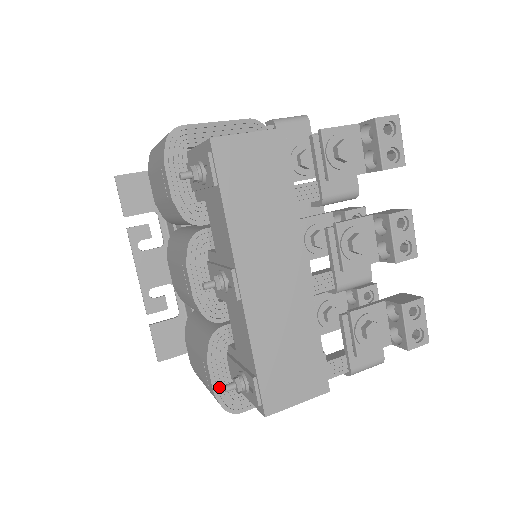
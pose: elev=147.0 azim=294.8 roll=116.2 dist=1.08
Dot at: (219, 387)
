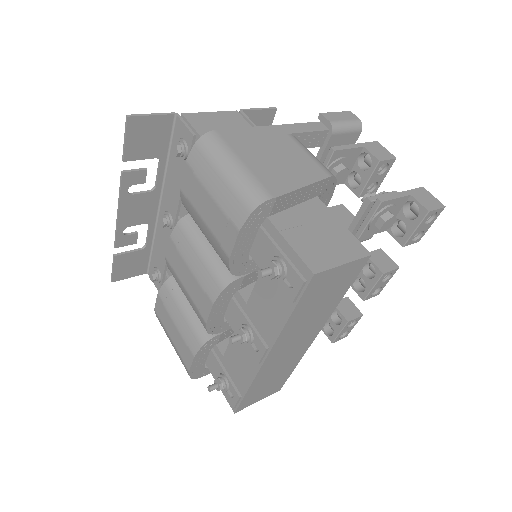
Dot at: (194, 368)
